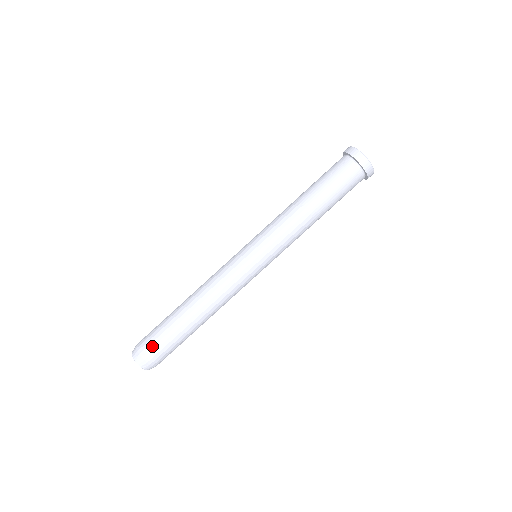
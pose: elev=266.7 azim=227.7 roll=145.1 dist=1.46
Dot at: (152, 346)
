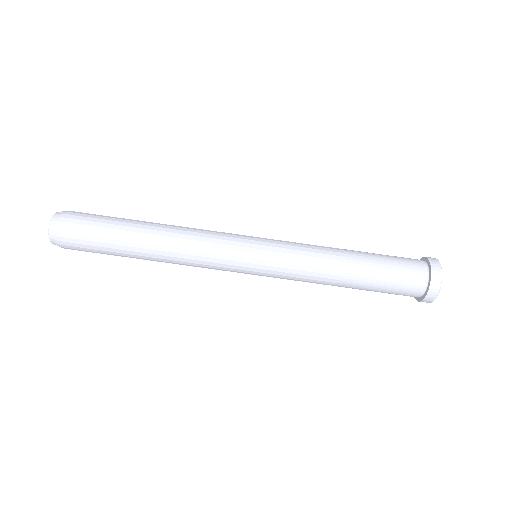
Dot at: (83, 219)
